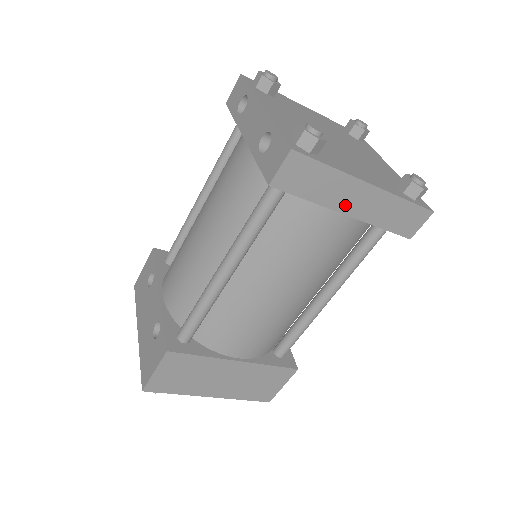
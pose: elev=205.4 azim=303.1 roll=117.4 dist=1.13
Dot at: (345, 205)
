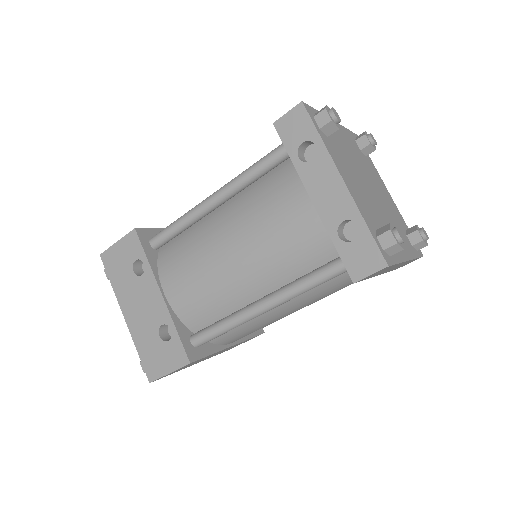
Dot at: (383, 272)
